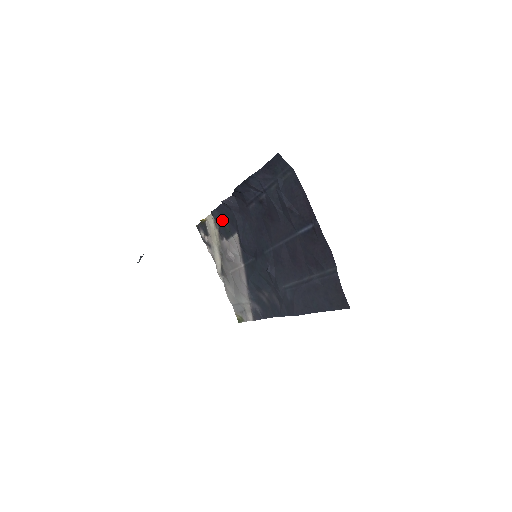
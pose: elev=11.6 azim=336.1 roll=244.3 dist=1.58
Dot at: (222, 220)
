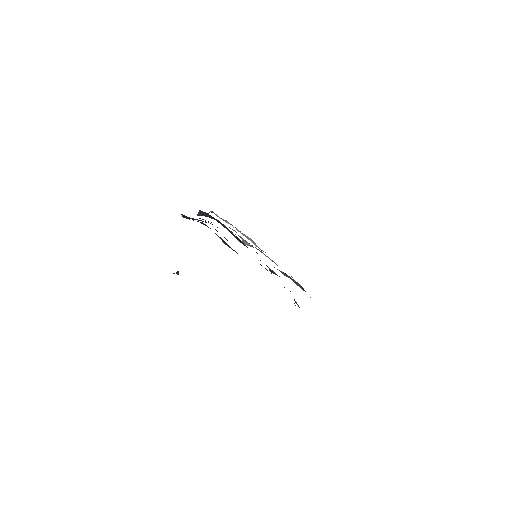
Dot at: occluded
